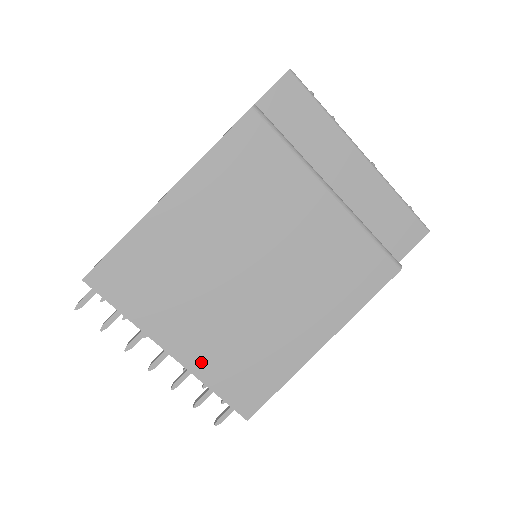
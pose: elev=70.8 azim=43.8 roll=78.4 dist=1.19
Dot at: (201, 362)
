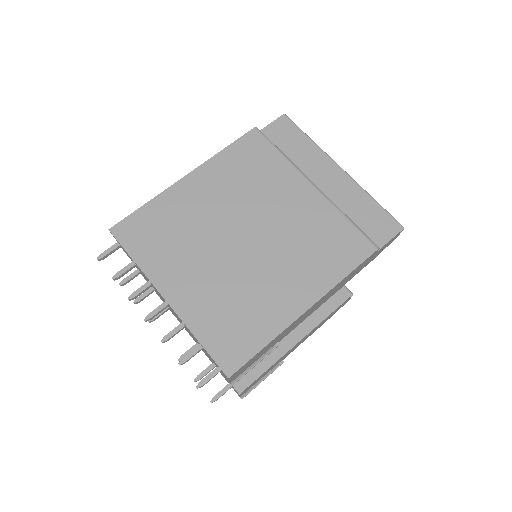
Dot at: (192, 310)
